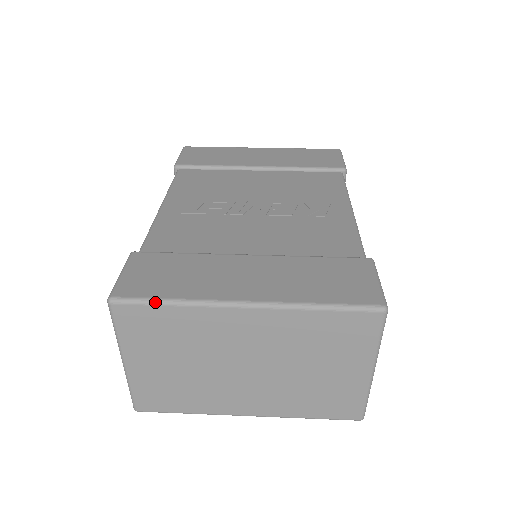
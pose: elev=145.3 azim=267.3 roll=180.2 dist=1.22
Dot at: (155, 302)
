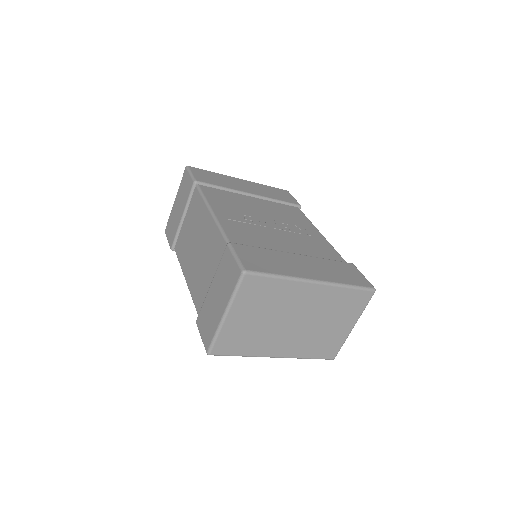
Dot at: (270, 275)
